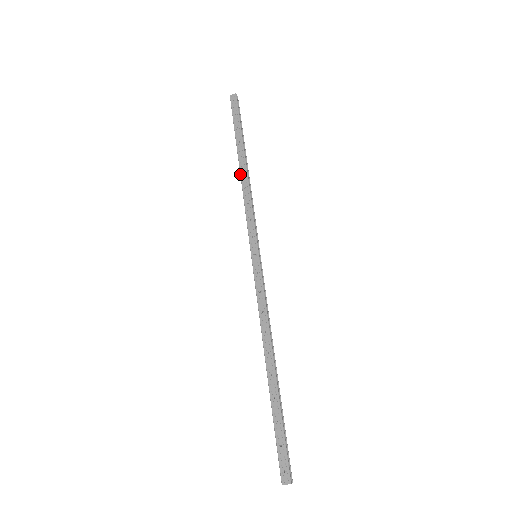
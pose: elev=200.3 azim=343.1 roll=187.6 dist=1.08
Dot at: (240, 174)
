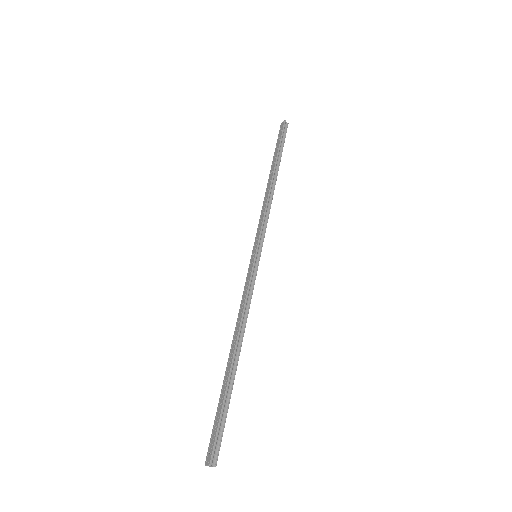
Dot at: occluded
